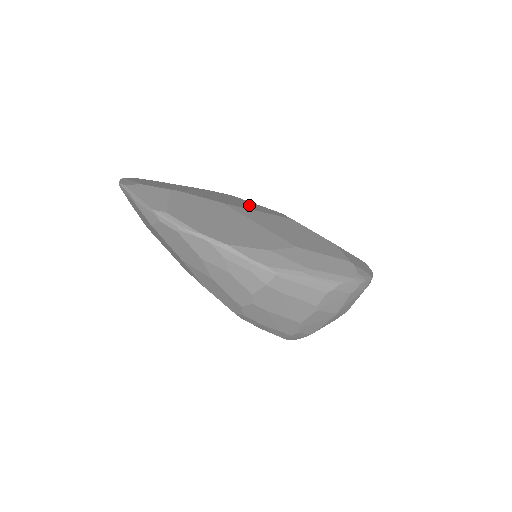
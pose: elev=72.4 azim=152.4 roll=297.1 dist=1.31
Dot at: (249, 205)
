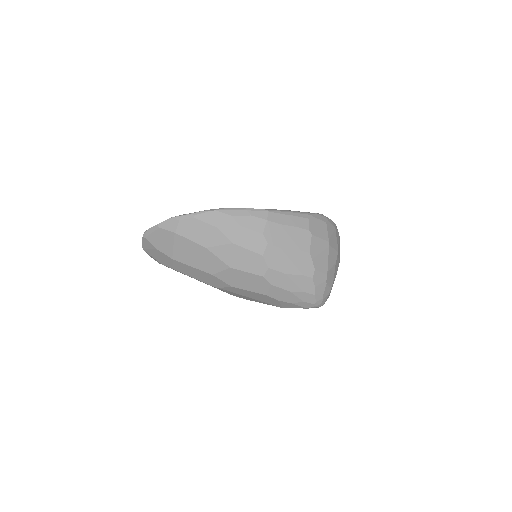
Dot at: occluded
